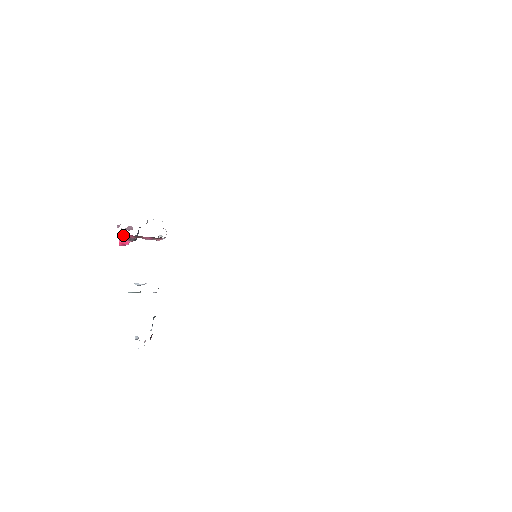
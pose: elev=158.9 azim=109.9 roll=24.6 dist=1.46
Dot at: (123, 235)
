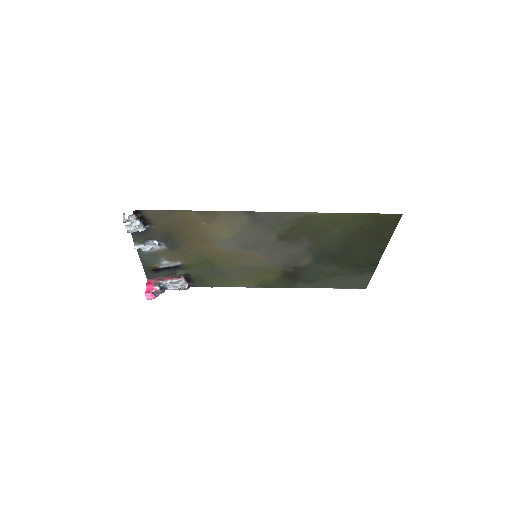
Dot at: (150, 281)
